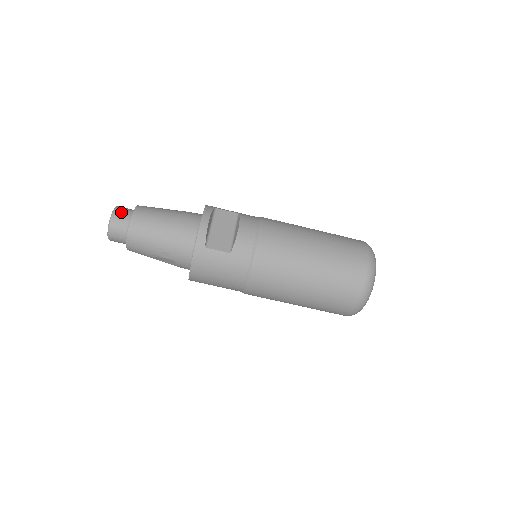
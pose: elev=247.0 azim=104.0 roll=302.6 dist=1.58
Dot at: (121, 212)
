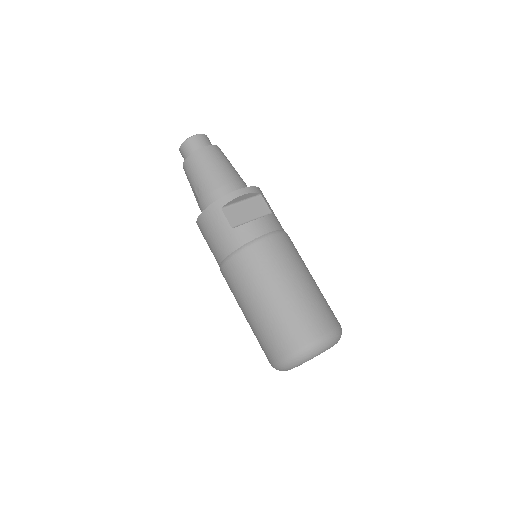
Dot at: (202, 139)
